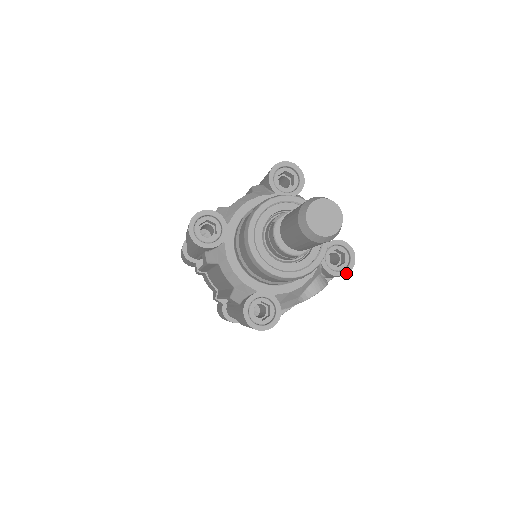
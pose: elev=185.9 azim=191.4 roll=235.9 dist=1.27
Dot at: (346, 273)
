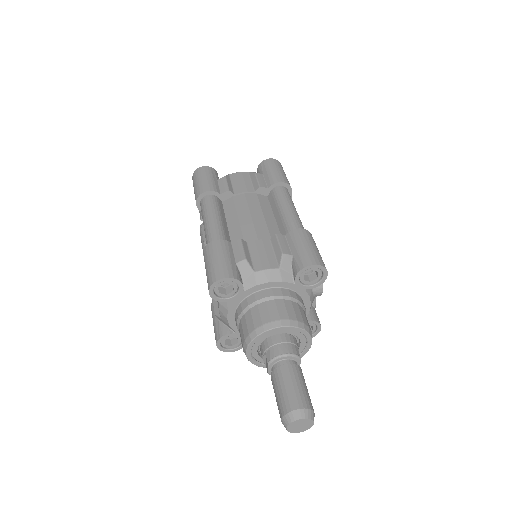
Dot at: (326, 276)
